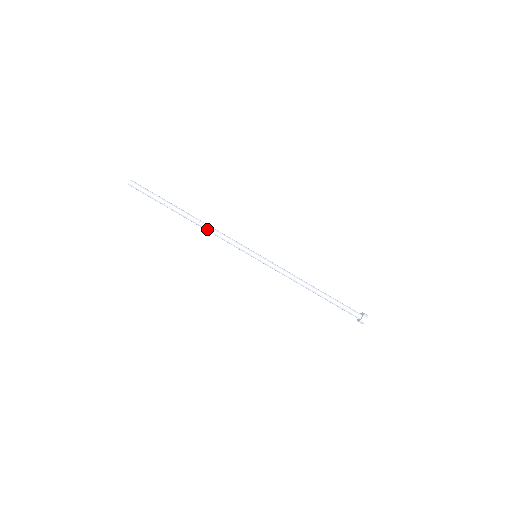
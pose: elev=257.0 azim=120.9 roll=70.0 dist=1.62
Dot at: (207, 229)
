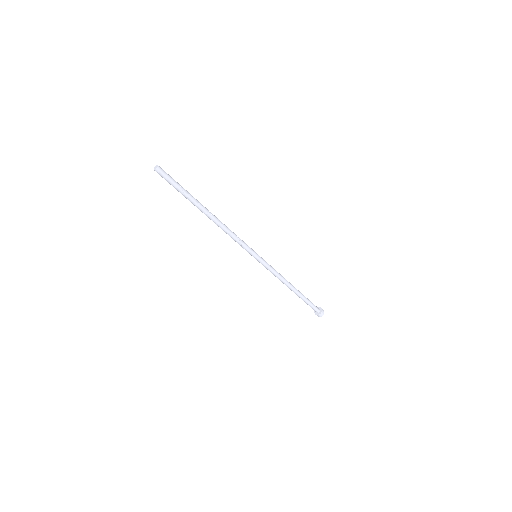
Dot at: occluded
